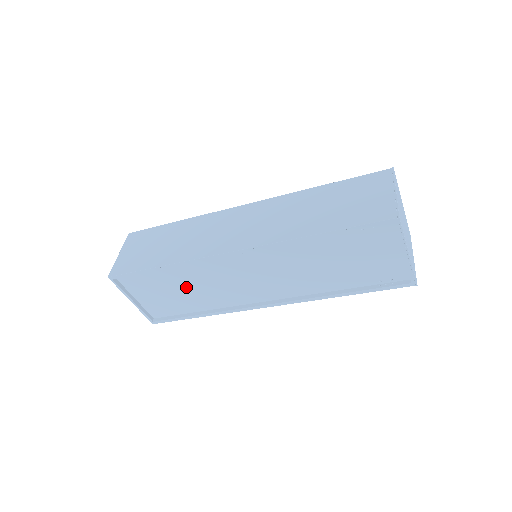
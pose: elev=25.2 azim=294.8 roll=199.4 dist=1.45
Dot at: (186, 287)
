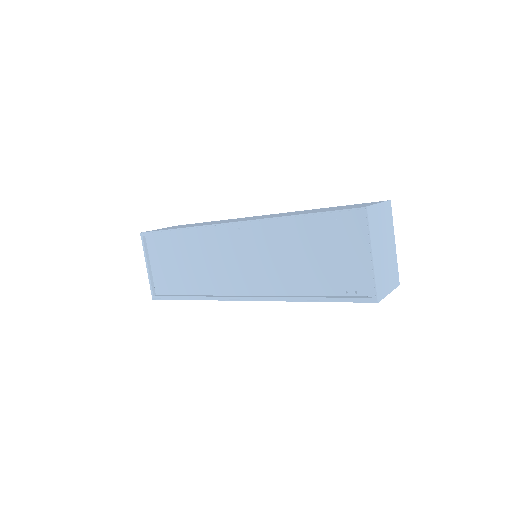
Dot at: (190, 261)
